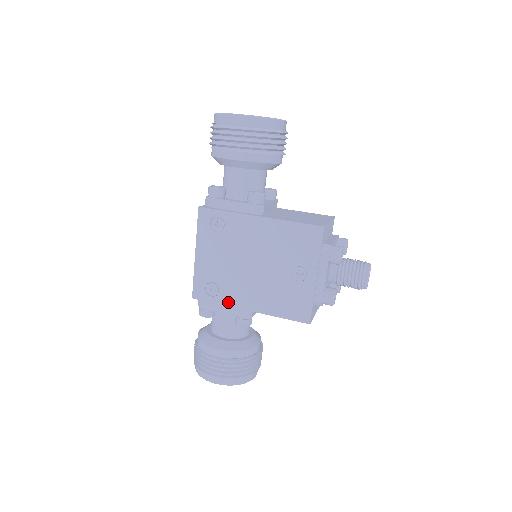
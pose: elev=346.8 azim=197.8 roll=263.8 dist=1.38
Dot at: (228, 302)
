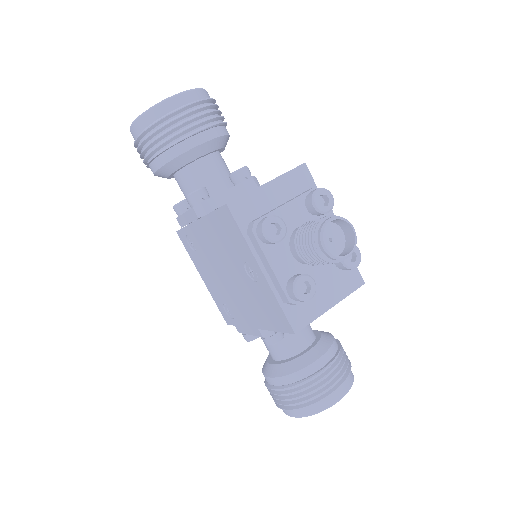
Dot at: (242, 322)
